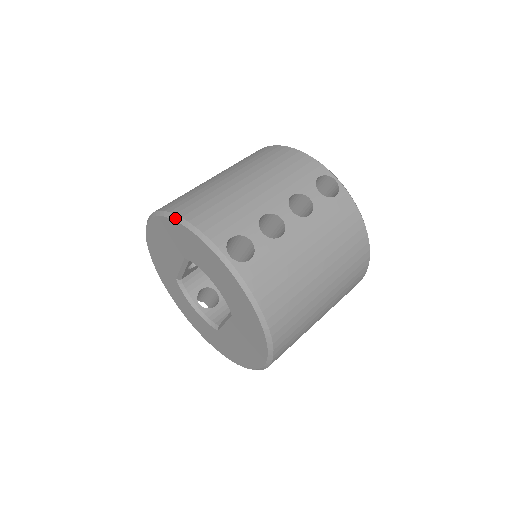
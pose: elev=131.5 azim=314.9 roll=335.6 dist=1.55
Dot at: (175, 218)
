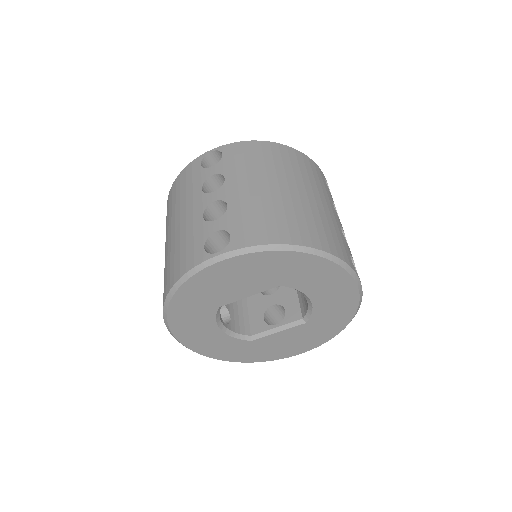
Dot at: (315, 252)
